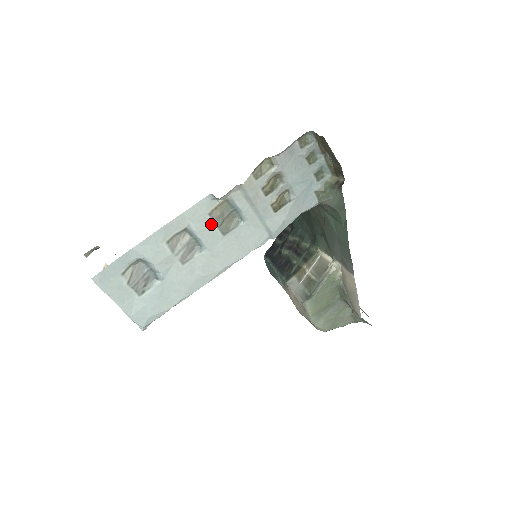
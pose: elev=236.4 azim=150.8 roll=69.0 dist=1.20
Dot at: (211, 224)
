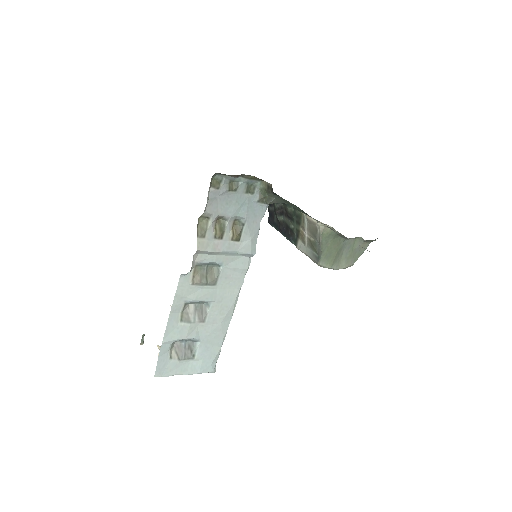
Dot at: (200, 287)
